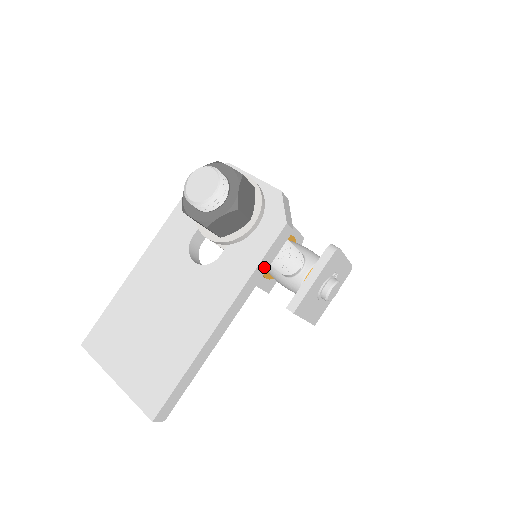
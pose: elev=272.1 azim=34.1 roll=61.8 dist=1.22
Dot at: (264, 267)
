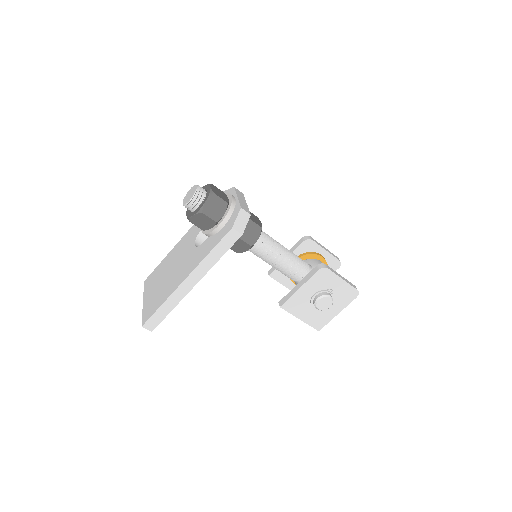
Dot at: (218, 254)
